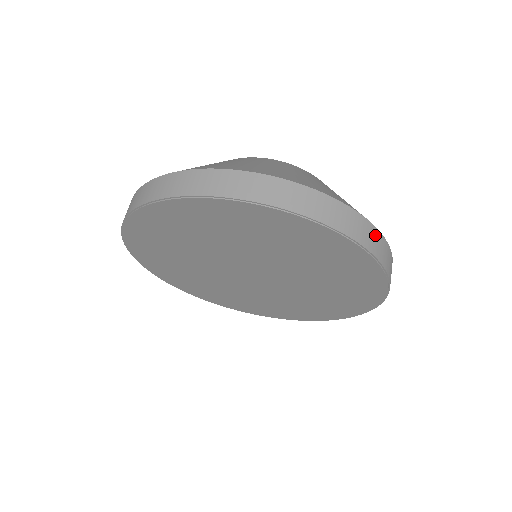
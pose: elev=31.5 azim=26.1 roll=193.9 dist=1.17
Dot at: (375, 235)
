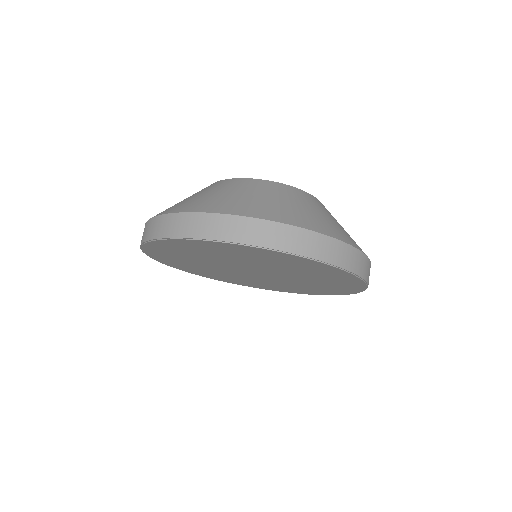
Dot at: (307, 237)
